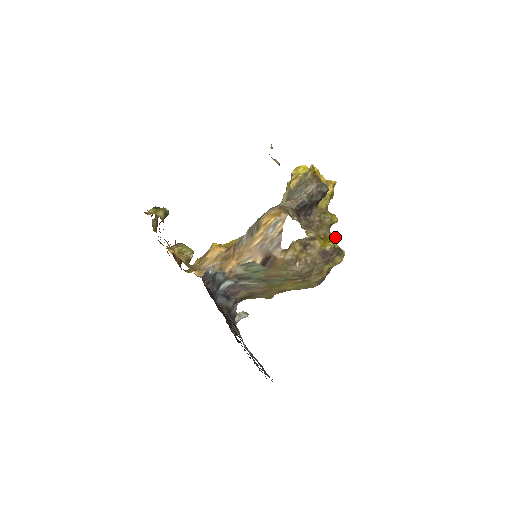
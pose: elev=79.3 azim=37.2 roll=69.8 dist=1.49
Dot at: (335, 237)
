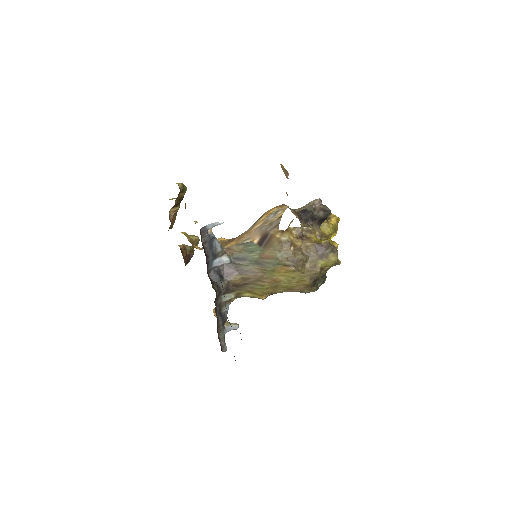
Dot at: occluded
